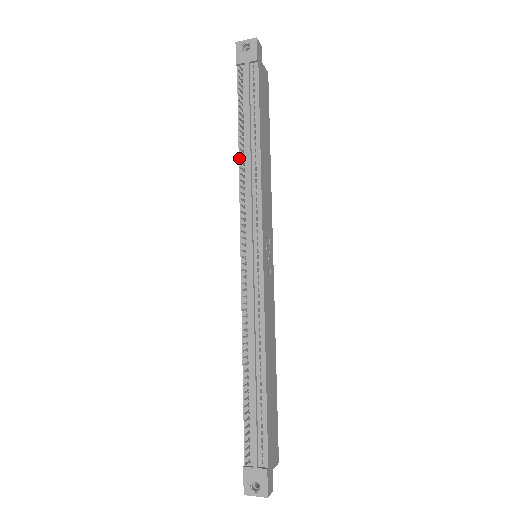
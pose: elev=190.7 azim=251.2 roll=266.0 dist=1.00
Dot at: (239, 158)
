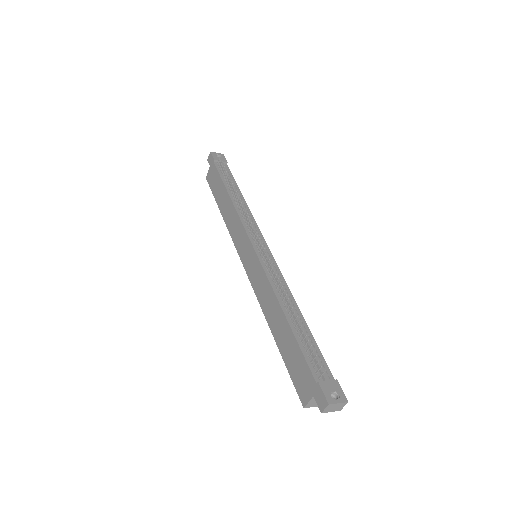
Dot at: (232, 200)
